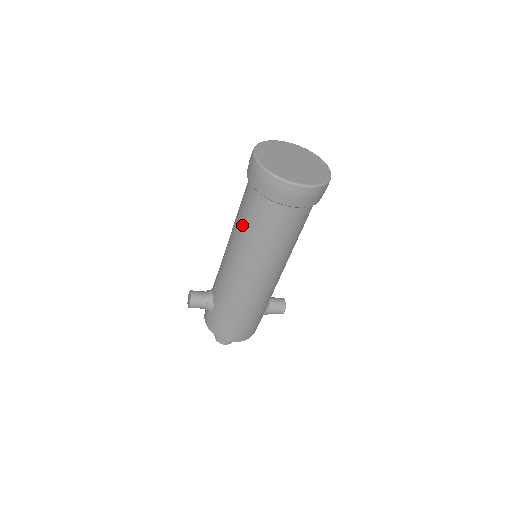
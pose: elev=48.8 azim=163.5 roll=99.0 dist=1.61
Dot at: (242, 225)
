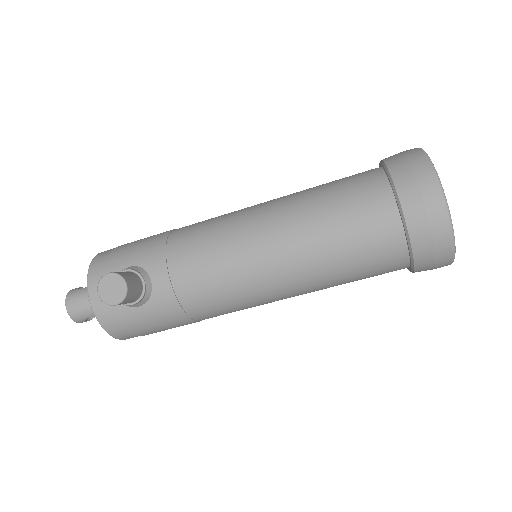
Dot at: (328, 254)
